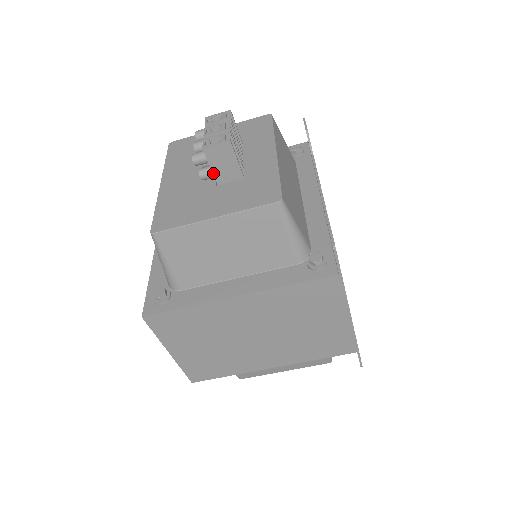
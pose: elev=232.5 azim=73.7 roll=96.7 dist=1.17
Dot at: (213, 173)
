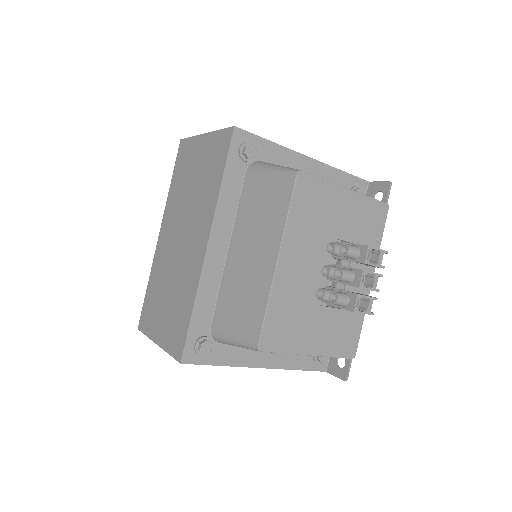
Dot at: (332, 305)
